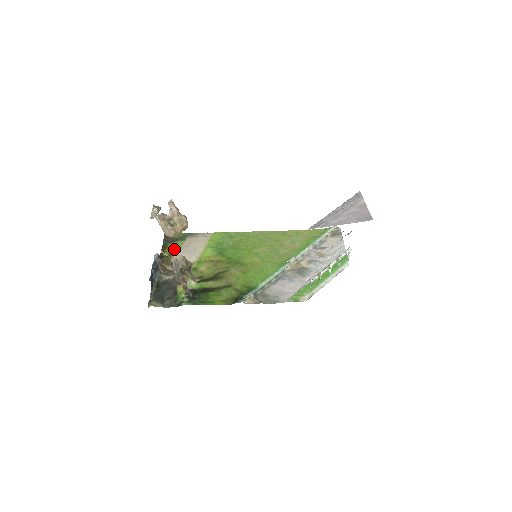
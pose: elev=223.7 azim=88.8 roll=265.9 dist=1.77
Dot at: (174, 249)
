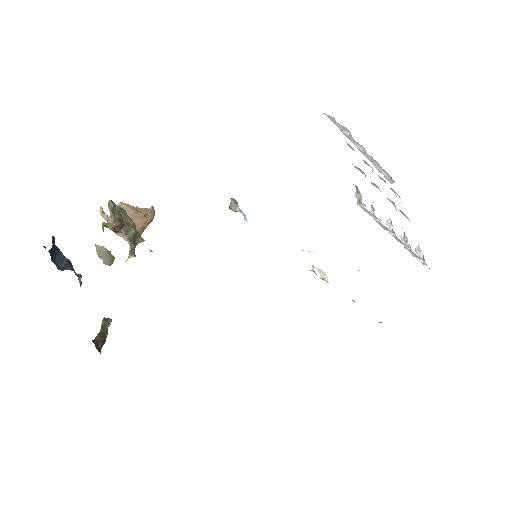
Dot at: occluded
